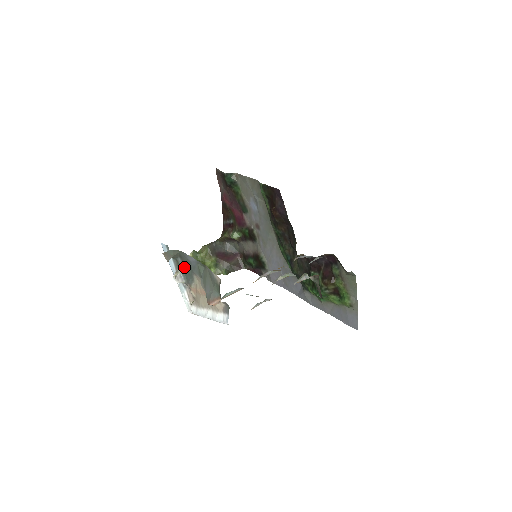
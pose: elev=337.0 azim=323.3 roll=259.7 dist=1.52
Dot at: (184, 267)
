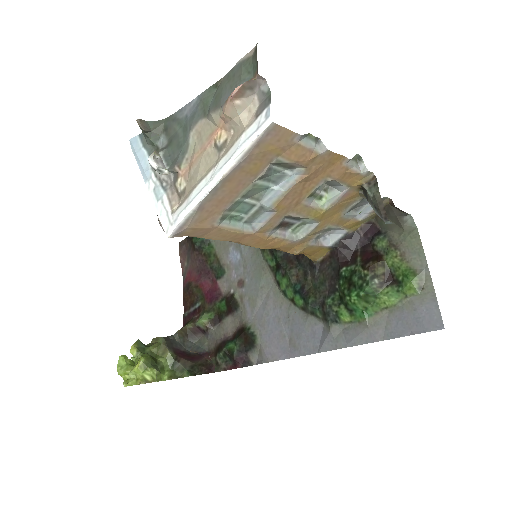
Dot at: (170, 144)
